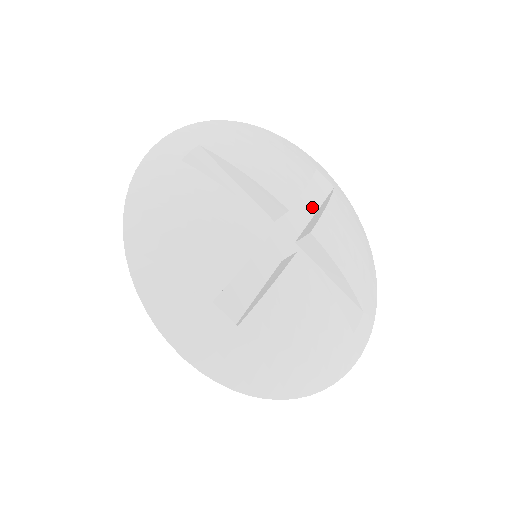
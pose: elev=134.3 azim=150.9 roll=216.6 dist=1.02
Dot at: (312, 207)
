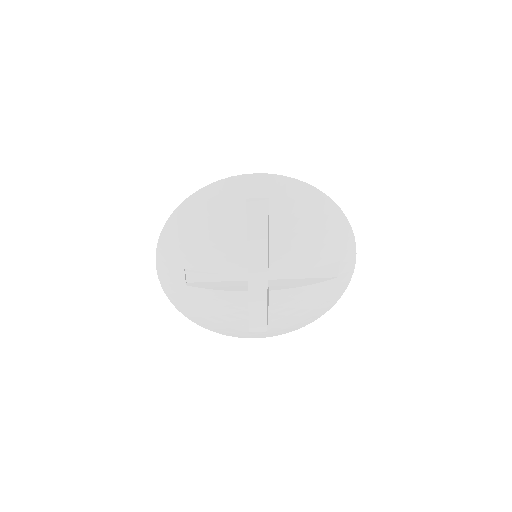
Dot at: (305, 274)
